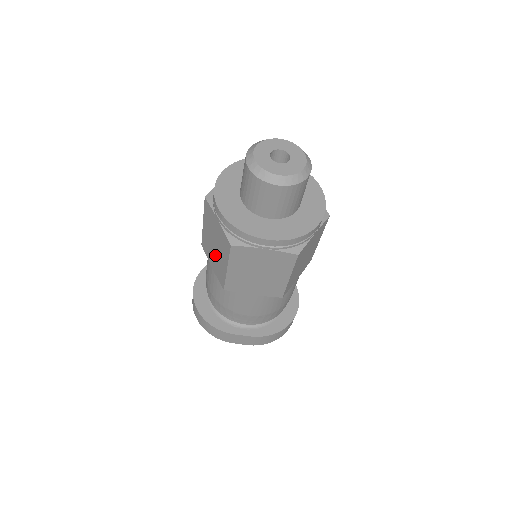
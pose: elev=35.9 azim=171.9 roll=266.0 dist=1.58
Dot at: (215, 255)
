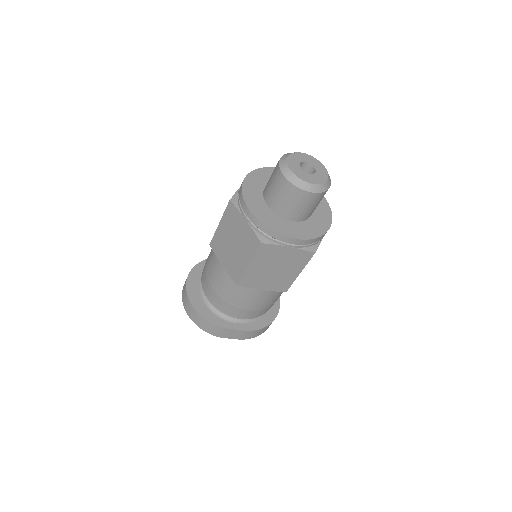
Dot at: (232, 253)
